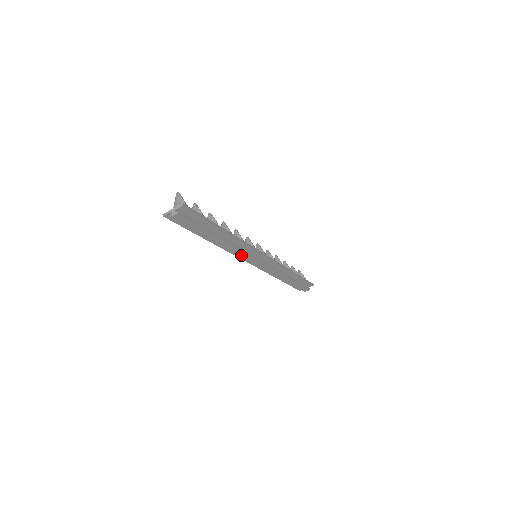
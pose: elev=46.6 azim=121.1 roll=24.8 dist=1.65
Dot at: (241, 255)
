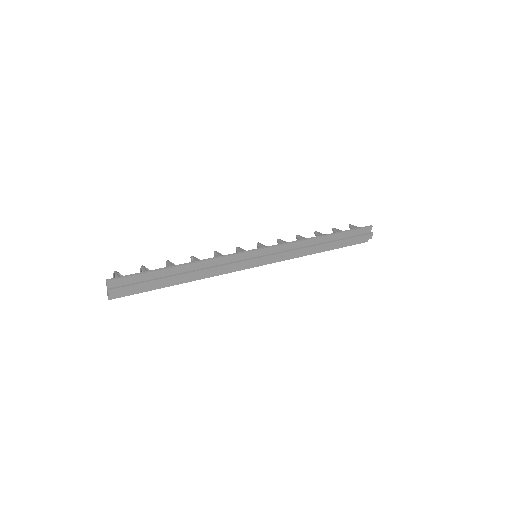
Dot at: (230, 269)
